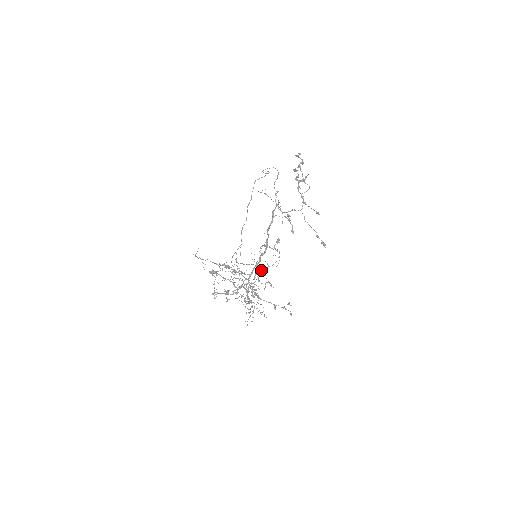
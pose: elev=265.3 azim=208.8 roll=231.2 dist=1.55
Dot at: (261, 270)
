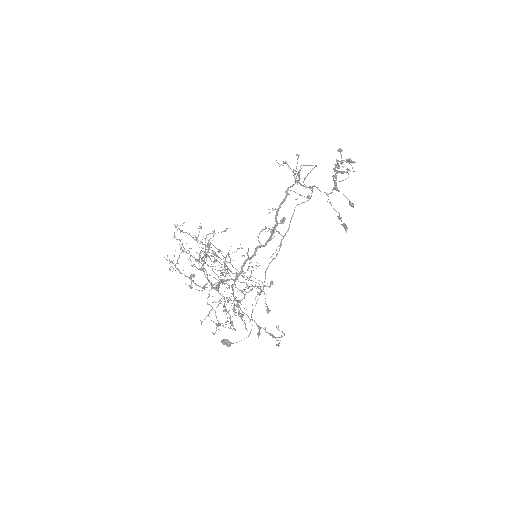
Dot at: occluded
